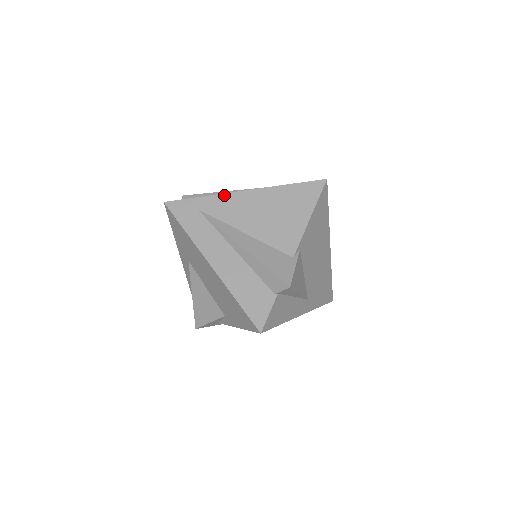
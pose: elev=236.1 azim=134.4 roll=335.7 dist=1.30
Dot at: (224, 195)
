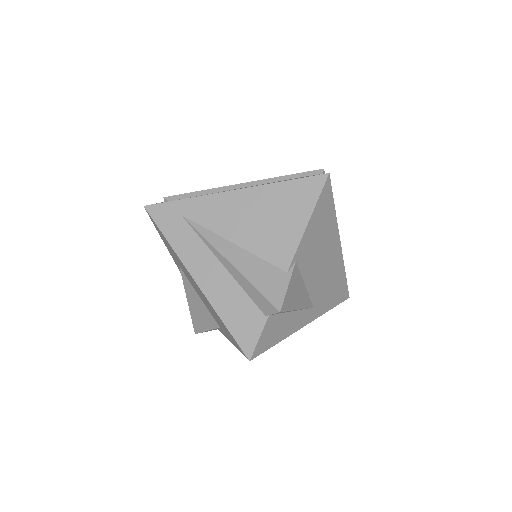
Dot at: (209, 196)
